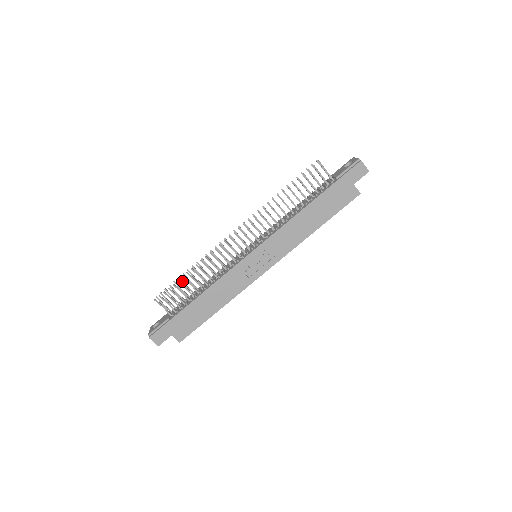
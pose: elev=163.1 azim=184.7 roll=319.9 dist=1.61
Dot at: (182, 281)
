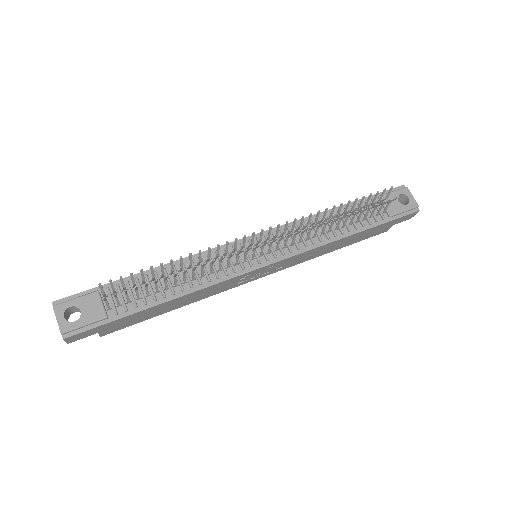
Dot at: (153, 271)
